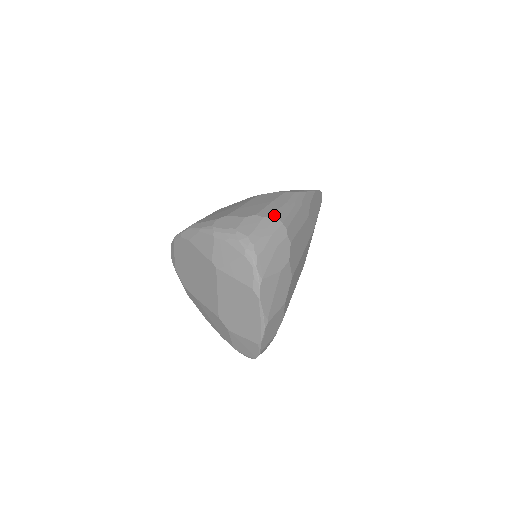
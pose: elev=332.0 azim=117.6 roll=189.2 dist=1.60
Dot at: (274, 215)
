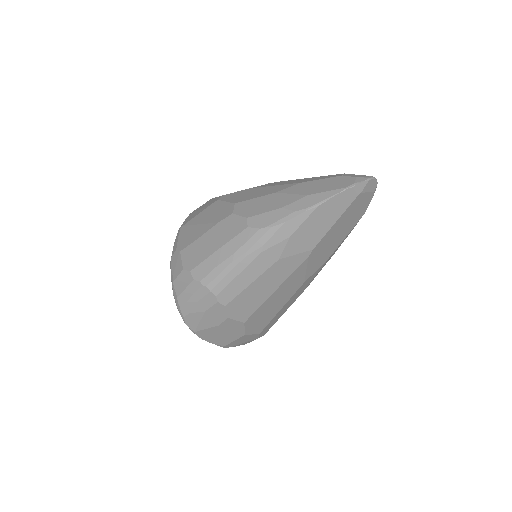
Dot at: (204, 279)
